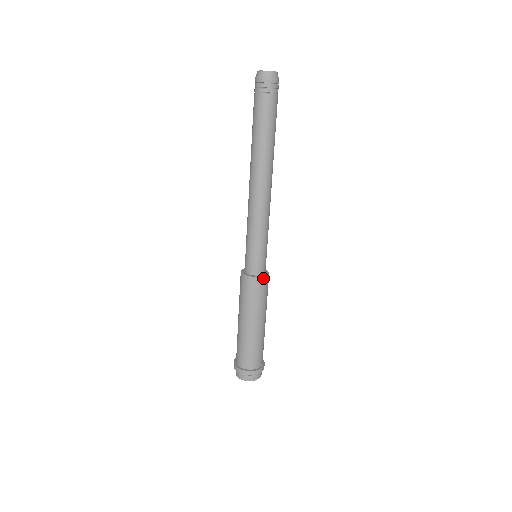
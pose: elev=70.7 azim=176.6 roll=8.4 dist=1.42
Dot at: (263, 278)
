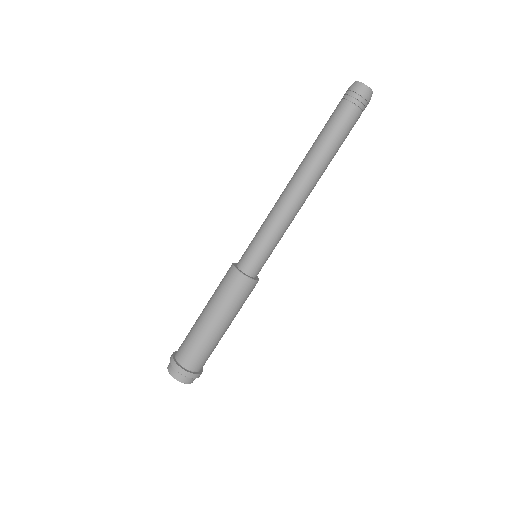
Dot at: (248, 279)
